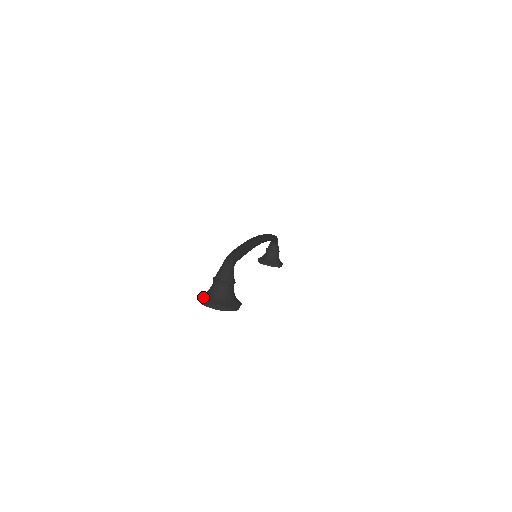
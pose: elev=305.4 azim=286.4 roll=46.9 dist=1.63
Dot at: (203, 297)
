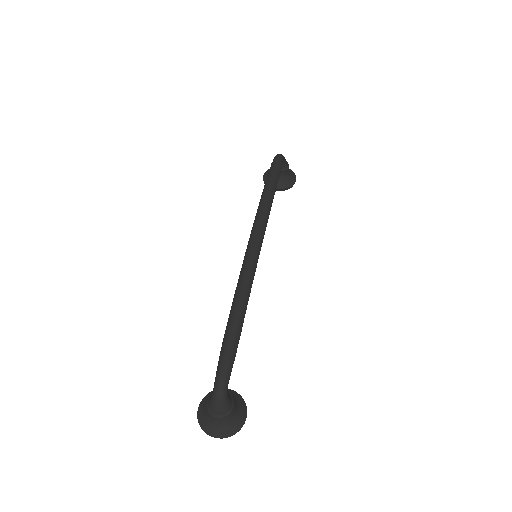
Dot at: (202, 424)
